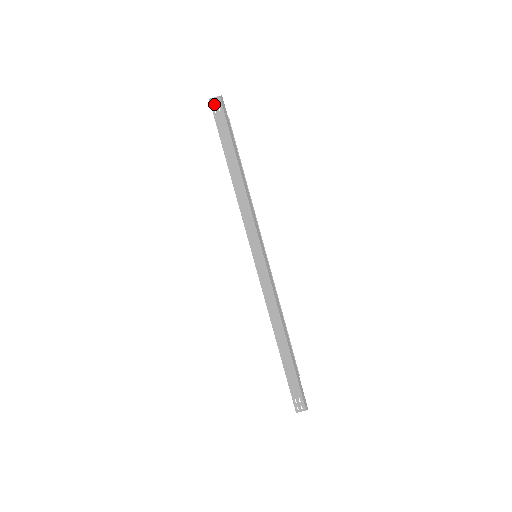
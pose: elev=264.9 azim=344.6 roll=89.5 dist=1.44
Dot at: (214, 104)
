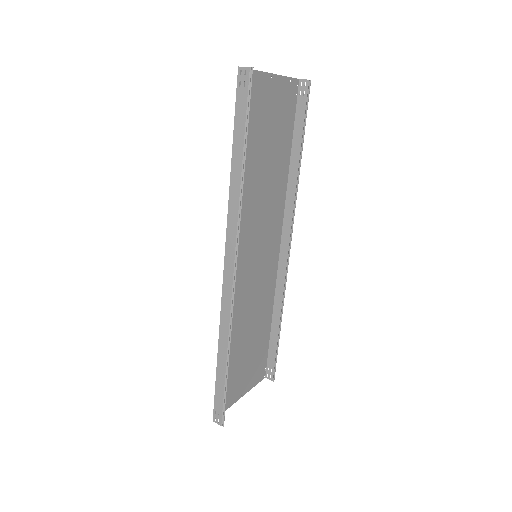
Dot at: (241, 75)
